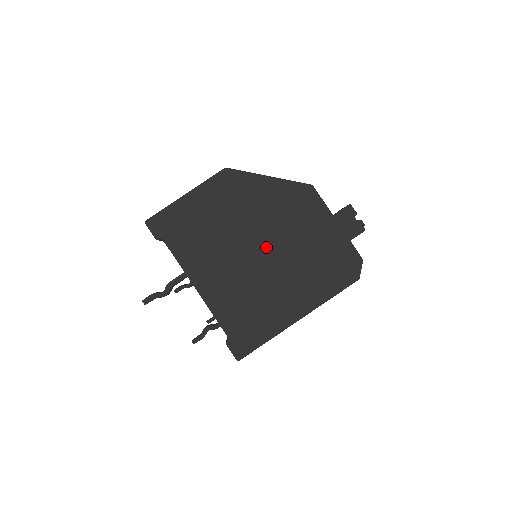
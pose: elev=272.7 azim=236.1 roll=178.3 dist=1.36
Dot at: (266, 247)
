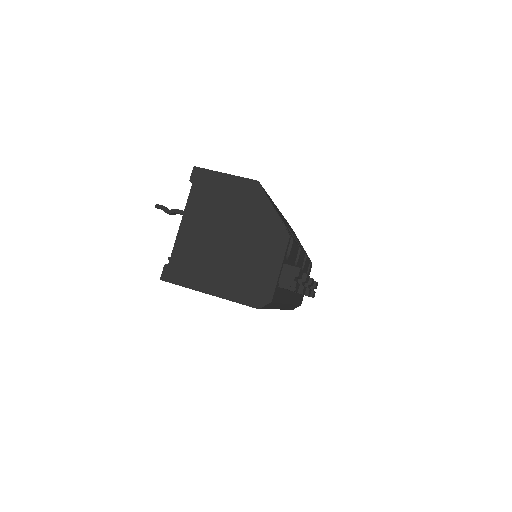
Dot at: (233, 241)
